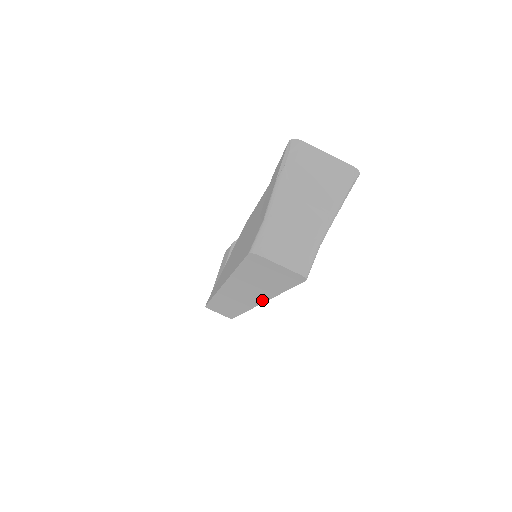
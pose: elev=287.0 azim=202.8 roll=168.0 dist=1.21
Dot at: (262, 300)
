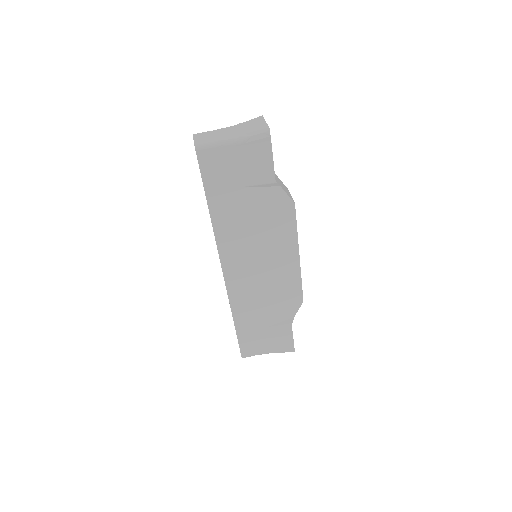
Dot at: (216, 243)
